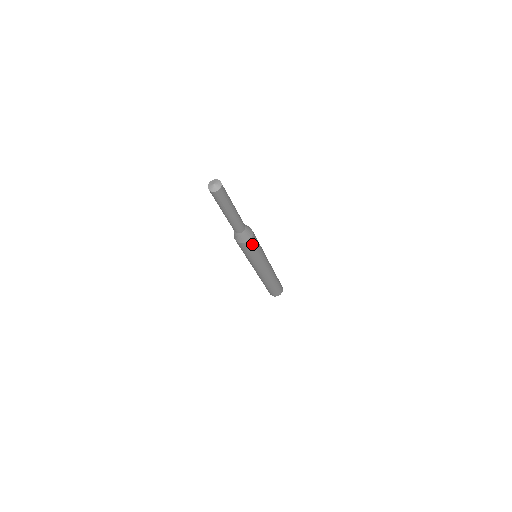
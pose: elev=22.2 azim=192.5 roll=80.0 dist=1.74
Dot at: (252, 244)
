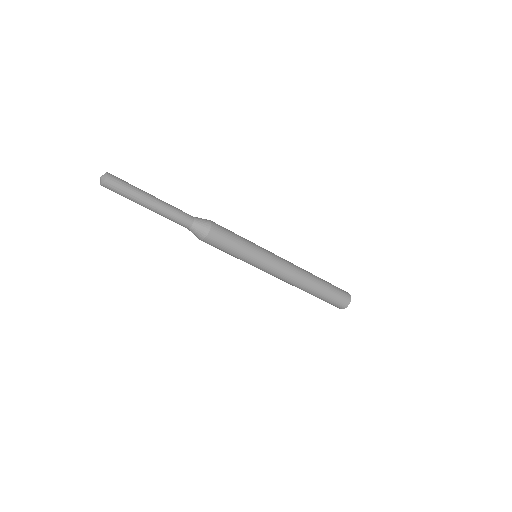
Dot at: (213, 244)
